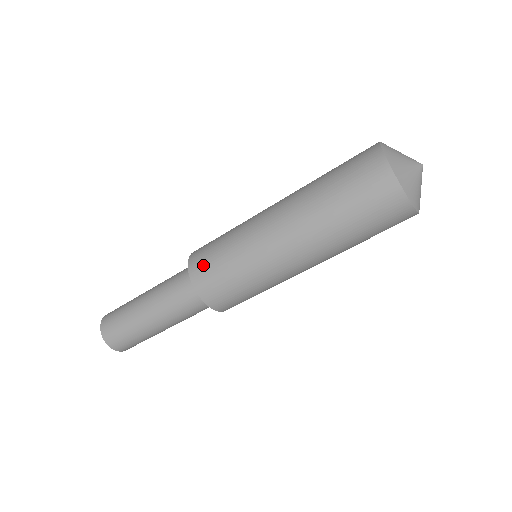
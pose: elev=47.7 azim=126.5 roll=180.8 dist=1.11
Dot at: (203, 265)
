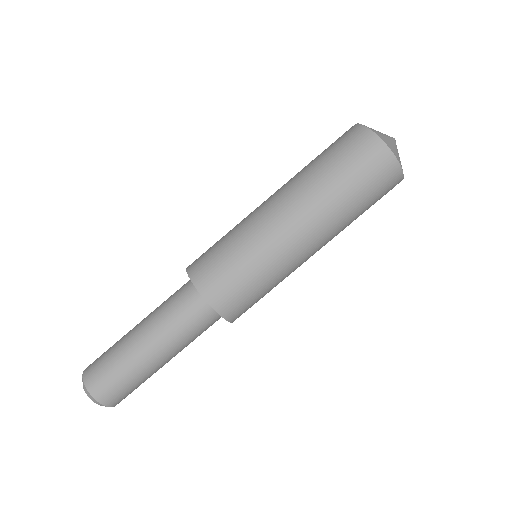
Dot at: occluded
